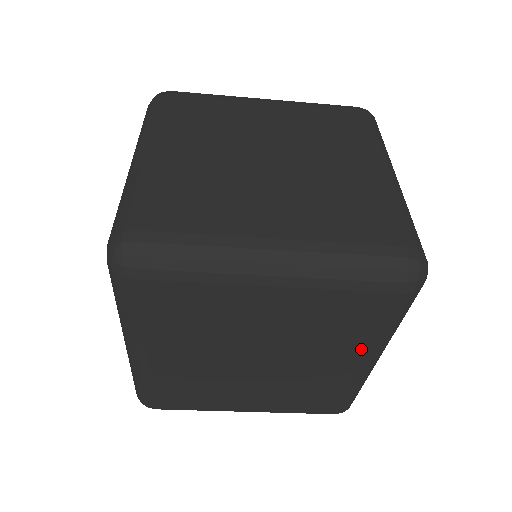
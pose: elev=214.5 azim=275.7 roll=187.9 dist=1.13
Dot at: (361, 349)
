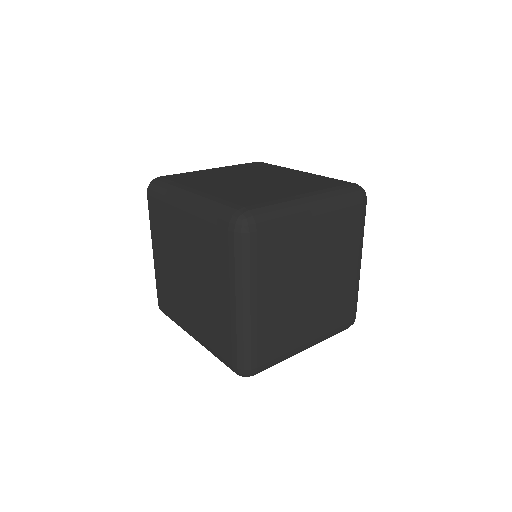
Dot at: occluded
